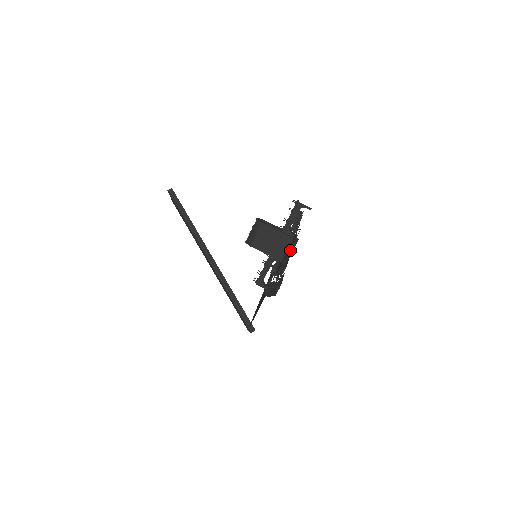
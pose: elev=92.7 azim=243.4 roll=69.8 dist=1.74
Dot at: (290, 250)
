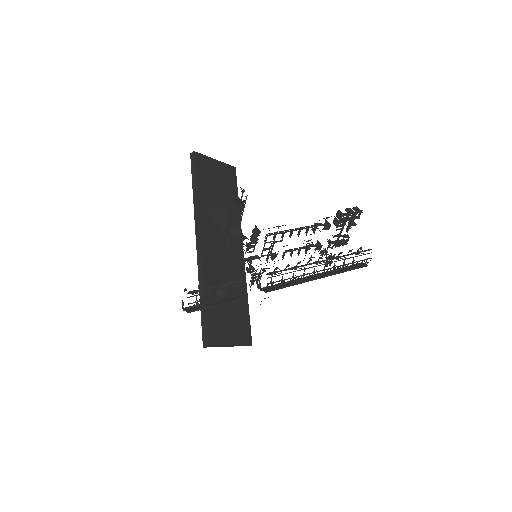
Dot at: occluded
